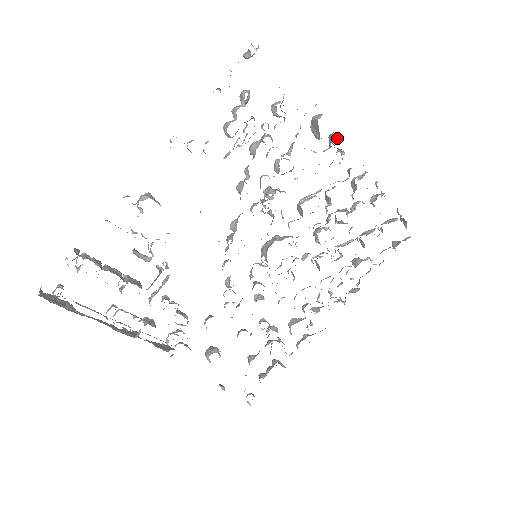
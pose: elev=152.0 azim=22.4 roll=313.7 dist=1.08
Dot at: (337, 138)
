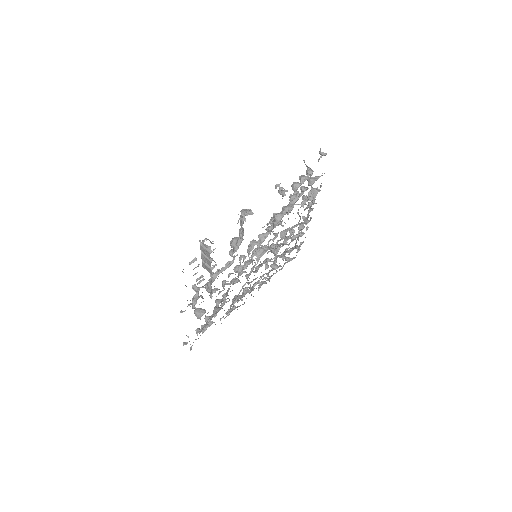
Dot at: occluded
